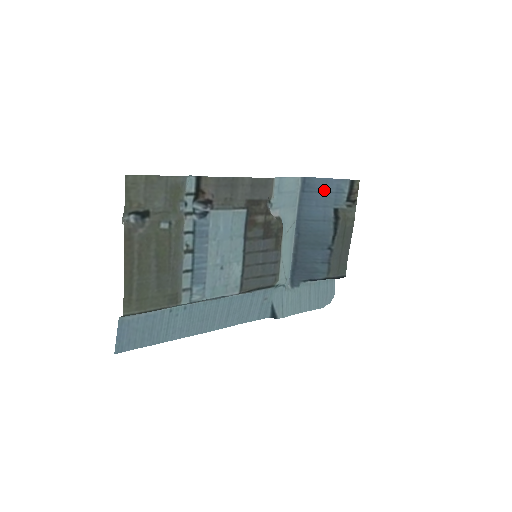
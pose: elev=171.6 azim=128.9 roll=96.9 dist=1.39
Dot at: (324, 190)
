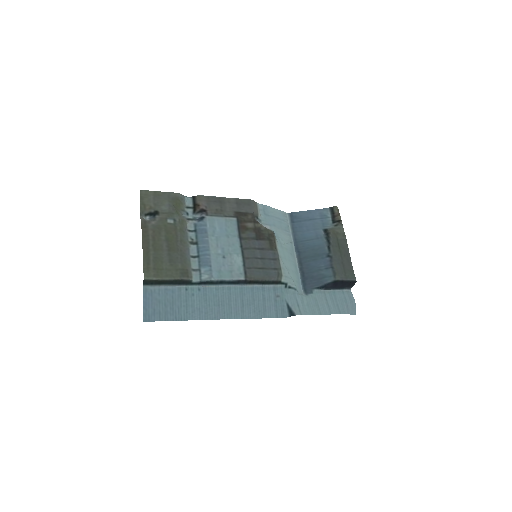
Dot at: (310, 218)
